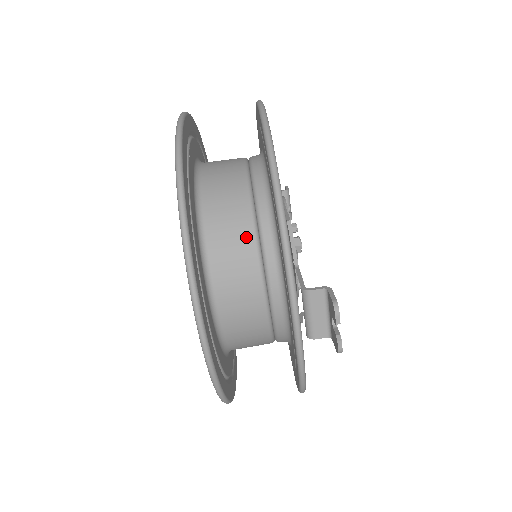
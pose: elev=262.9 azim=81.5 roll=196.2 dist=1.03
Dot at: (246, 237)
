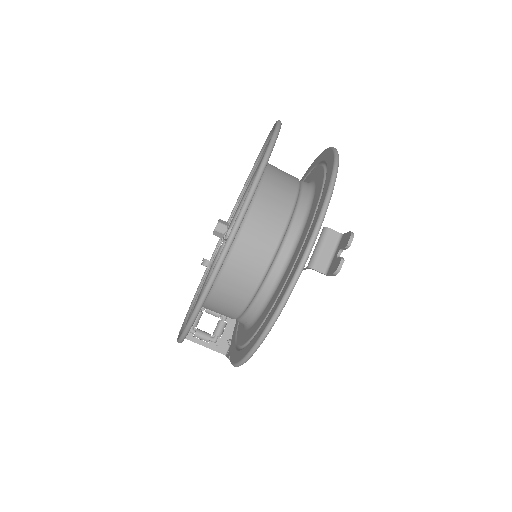
Dot at: (288, 198)
